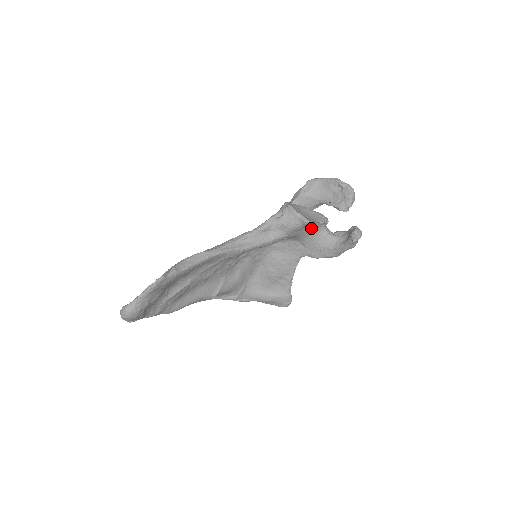
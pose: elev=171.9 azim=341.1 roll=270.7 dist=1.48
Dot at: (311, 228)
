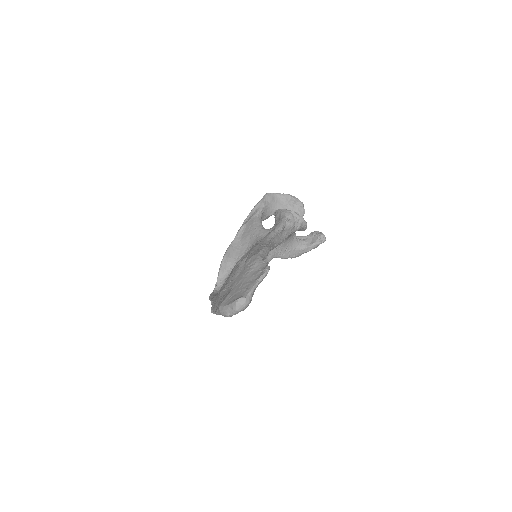
Dot at: occluded
